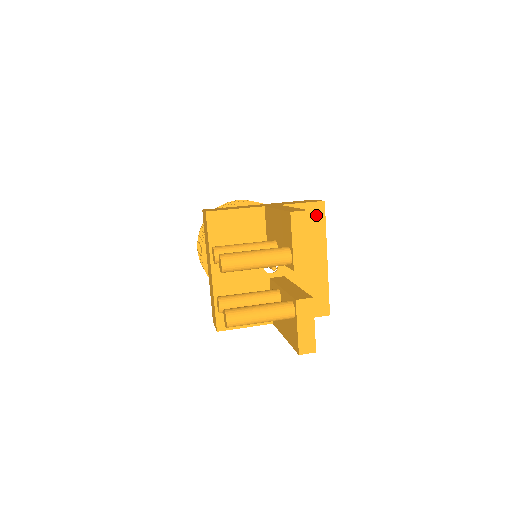
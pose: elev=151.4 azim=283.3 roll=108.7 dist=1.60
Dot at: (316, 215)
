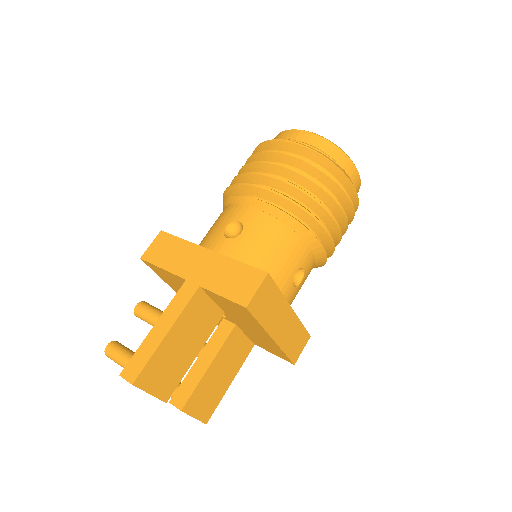
Dot at: (243, 311)
